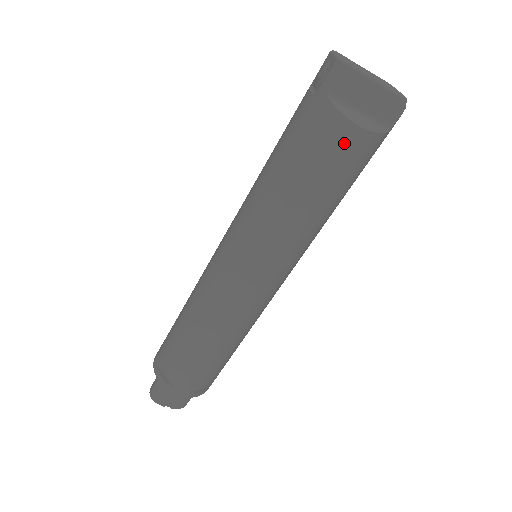
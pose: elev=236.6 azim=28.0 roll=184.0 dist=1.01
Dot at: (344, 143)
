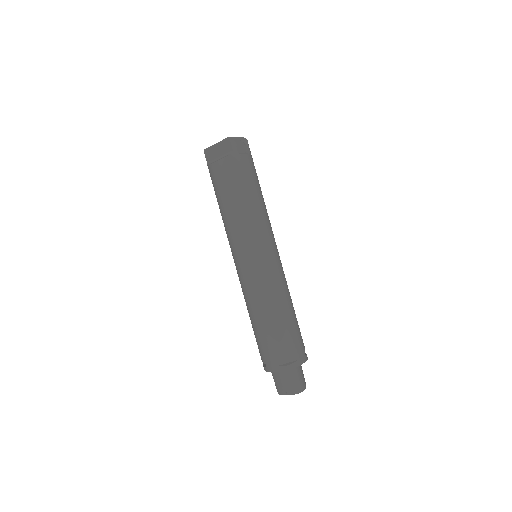
Dot at: (216, 173)
